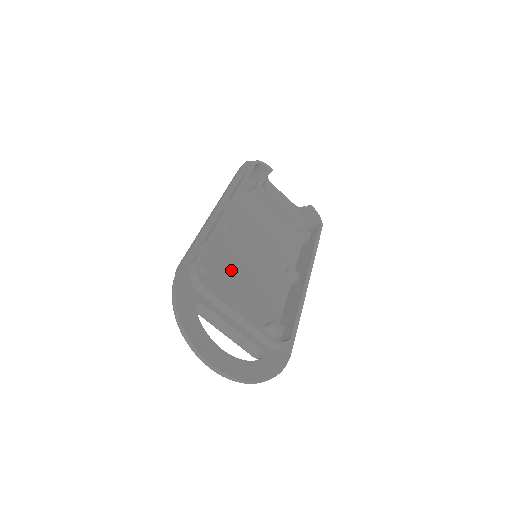
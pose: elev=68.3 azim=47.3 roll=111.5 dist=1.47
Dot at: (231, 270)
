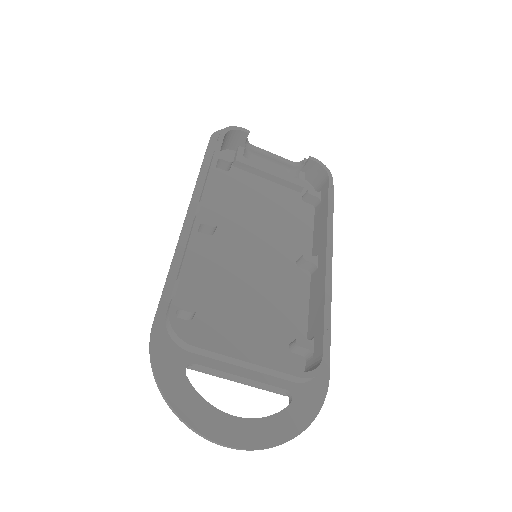
Dot at: (228, 290)
